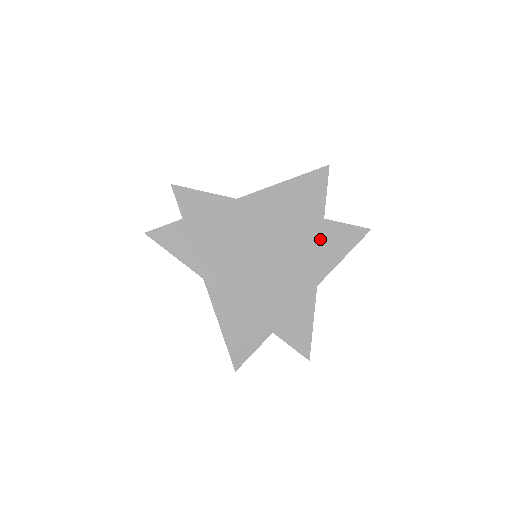
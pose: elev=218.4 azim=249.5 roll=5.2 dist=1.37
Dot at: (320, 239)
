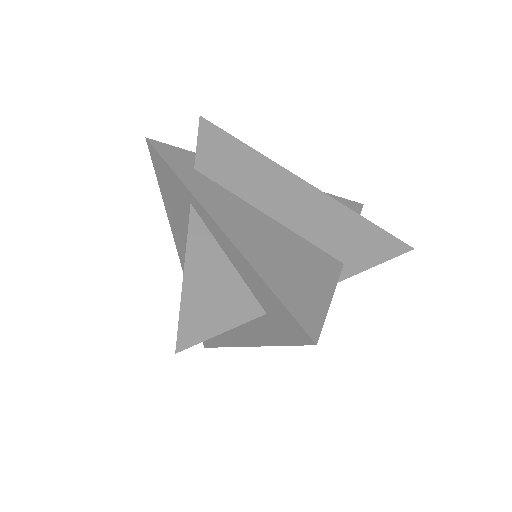
Dot at: (351, 232)
